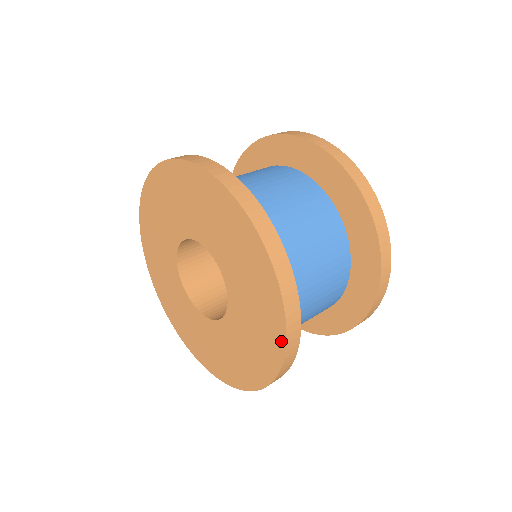
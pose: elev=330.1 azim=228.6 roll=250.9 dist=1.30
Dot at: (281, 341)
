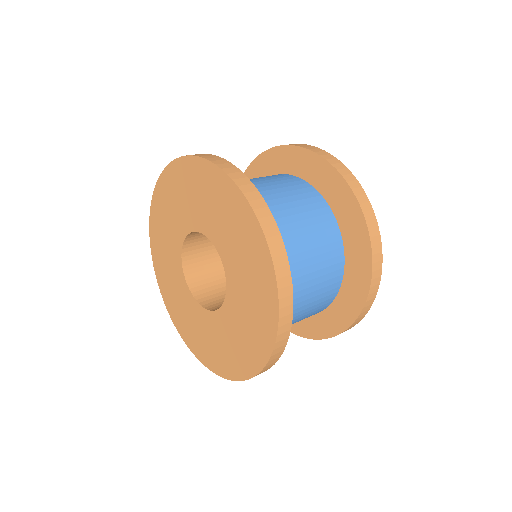
Dot at: (268, 260)
